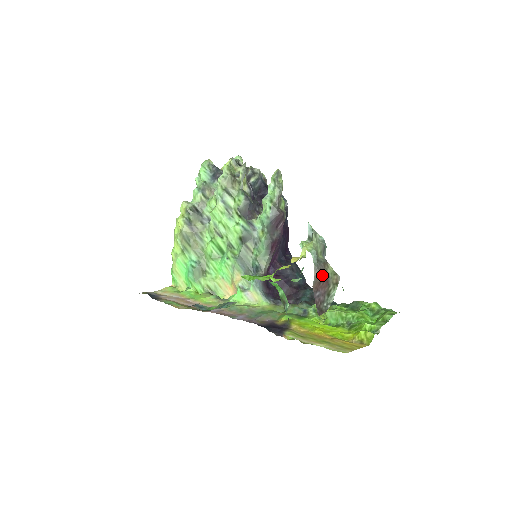
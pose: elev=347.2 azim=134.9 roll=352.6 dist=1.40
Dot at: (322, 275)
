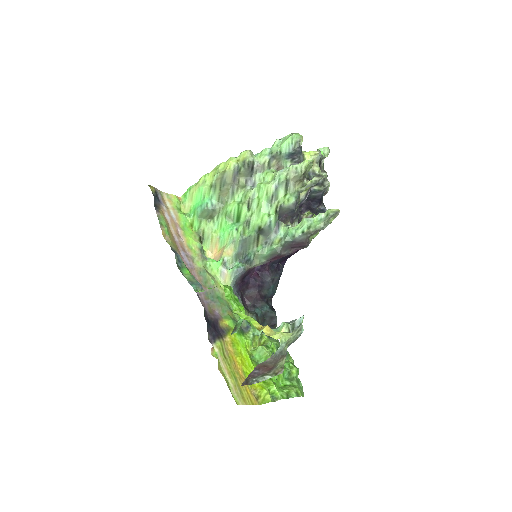
Dot at: (272, 363)
